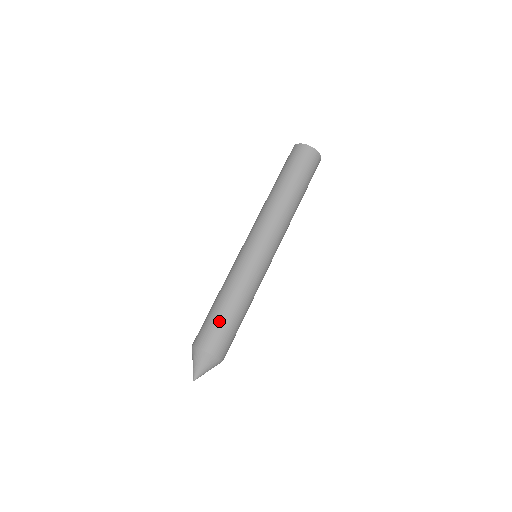
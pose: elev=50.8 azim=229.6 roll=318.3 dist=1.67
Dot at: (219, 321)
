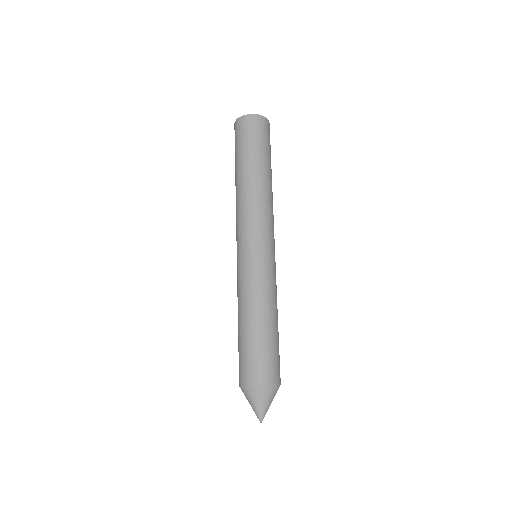
Dot at: (249, 345)
